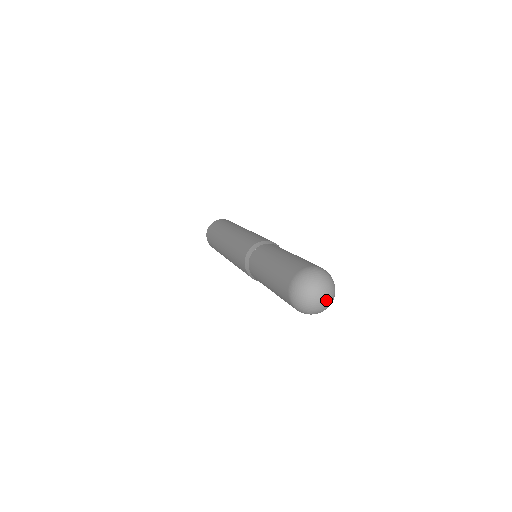
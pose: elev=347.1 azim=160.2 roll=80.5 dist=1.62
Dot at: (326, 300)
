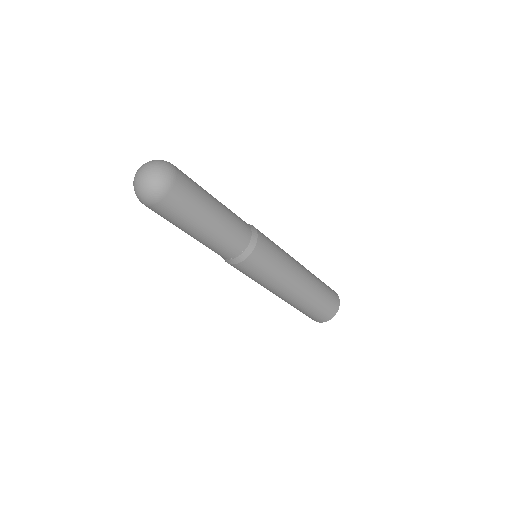
Dot at: (145, 171)
